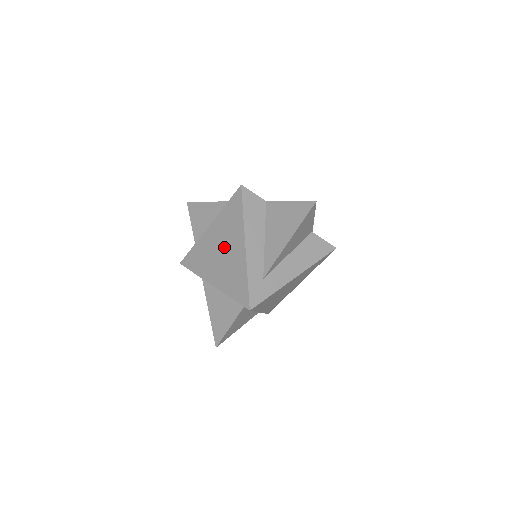
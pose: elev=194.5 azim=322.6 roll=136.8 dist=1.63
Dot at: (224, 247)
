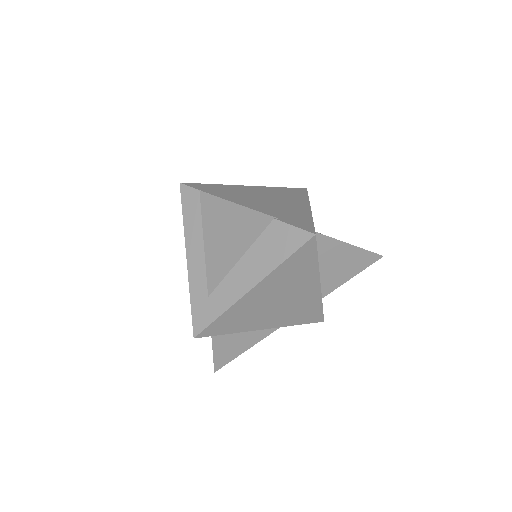
Dot at: occluded
